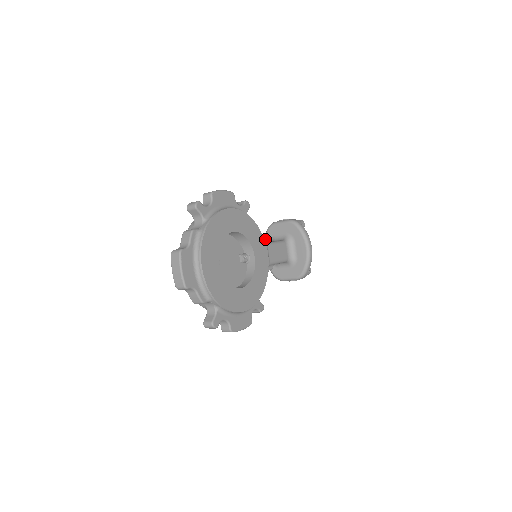
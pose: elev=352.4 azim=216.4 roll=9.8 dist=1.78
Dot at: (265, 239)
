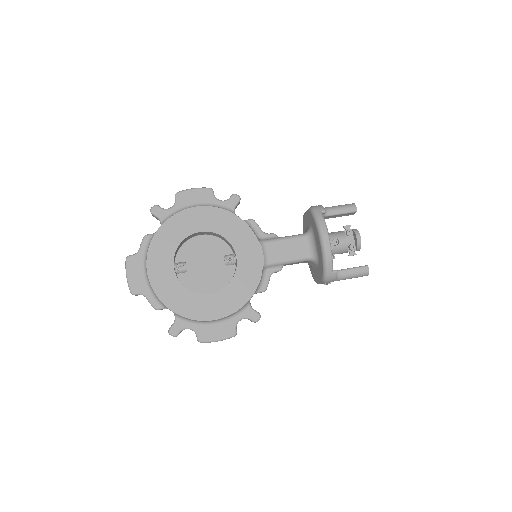
Dot at: (267, 235)
